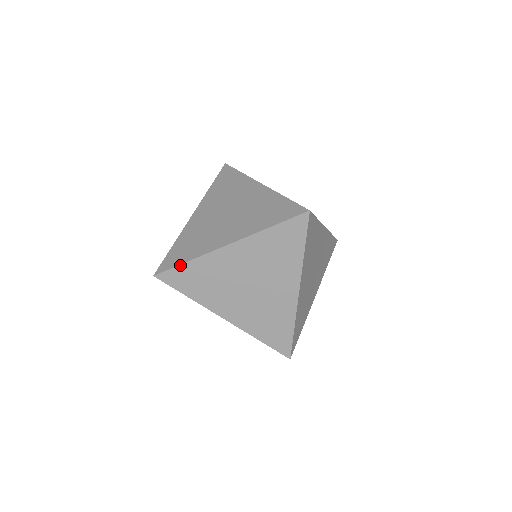
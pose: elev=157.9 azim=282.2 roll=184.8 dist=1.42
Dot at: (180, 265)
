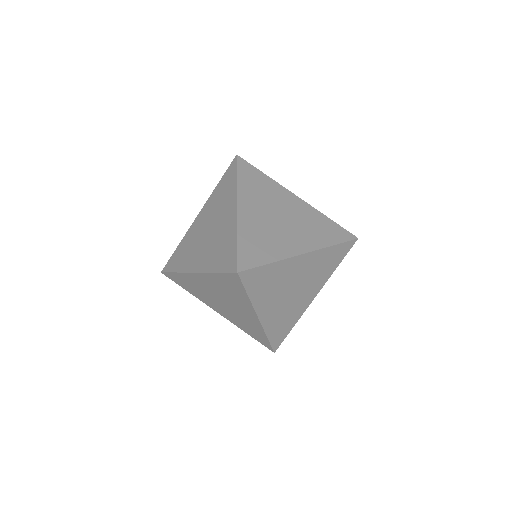
Dot at: (172, 273)
